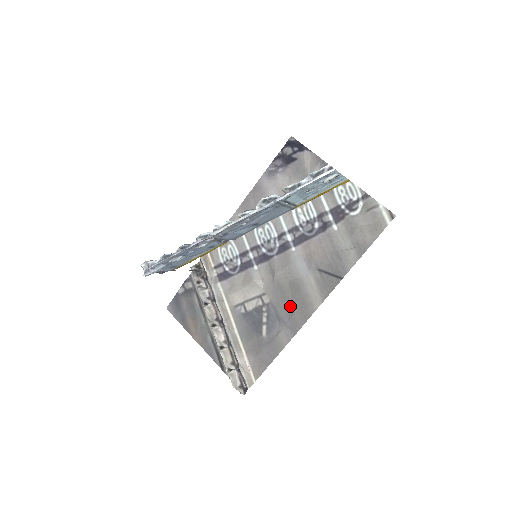
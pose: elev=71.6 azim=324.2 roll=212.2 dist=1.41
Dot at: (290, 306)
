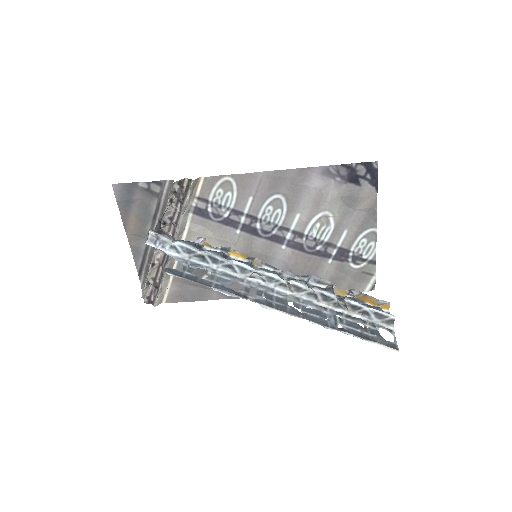
Dot at: occluded
